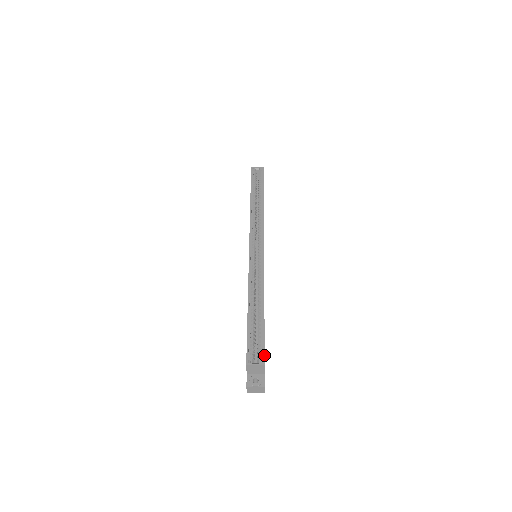
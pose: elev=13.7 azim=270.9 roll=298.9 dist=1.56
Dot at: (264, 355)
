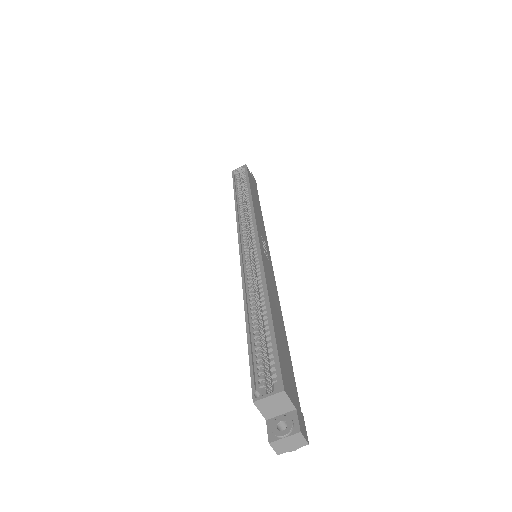
Dot at: (280, 374)
